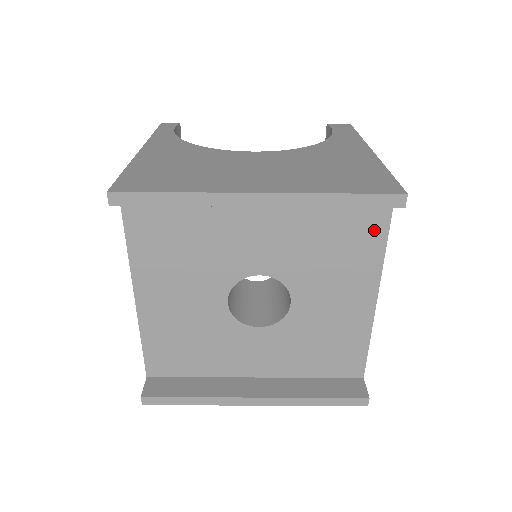
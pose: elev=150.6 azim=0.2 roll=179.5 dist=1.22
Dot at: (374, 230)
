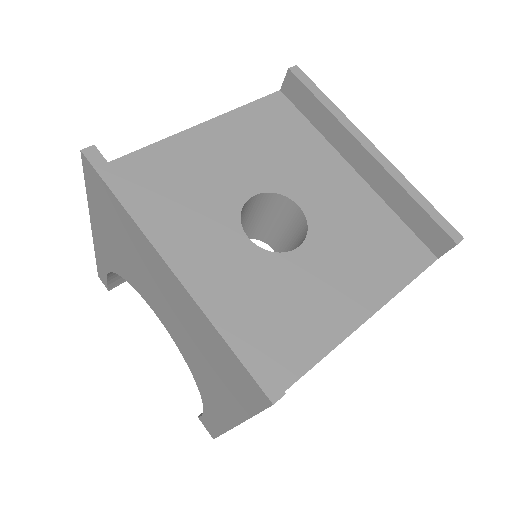
Dot at: (407, 265)
